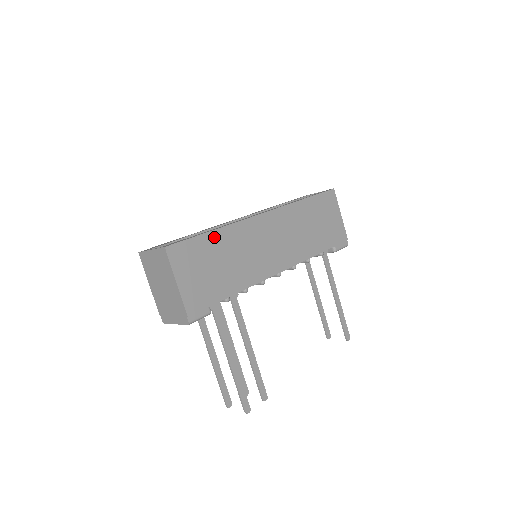
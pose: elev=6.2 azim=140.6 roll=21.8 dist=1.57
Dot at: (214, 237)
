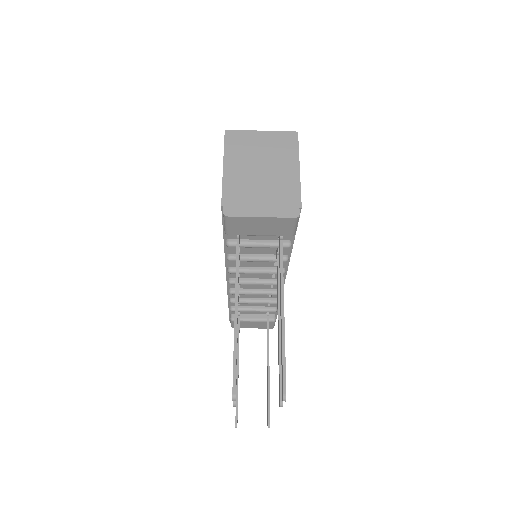
Dot at: occluded
